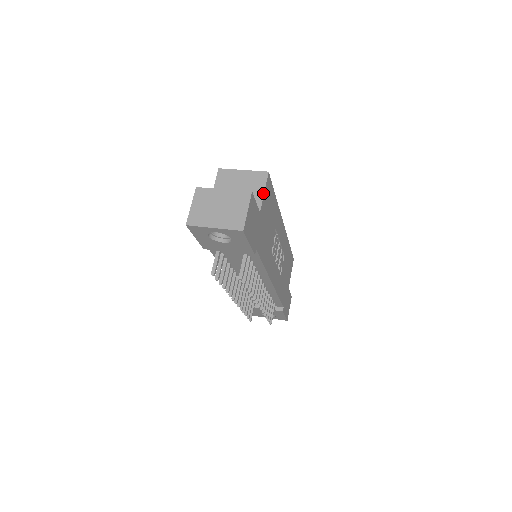
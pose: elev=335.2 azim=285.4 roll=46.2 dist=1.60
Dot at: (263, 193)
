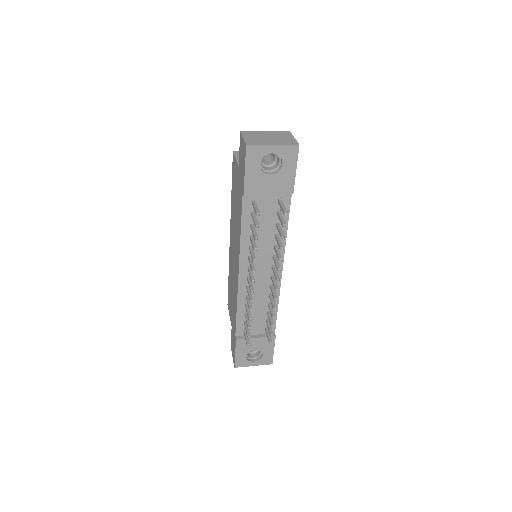
Dot at: occluded
